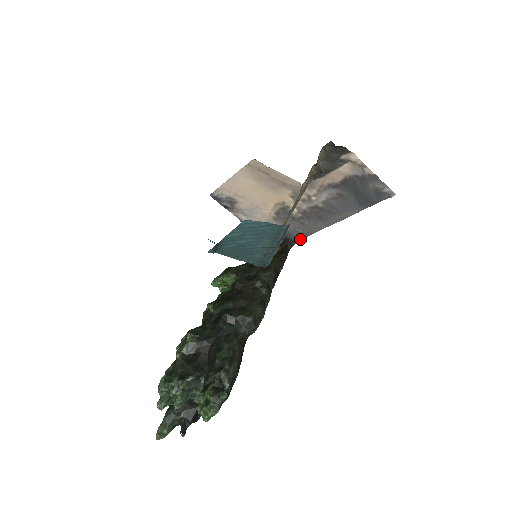
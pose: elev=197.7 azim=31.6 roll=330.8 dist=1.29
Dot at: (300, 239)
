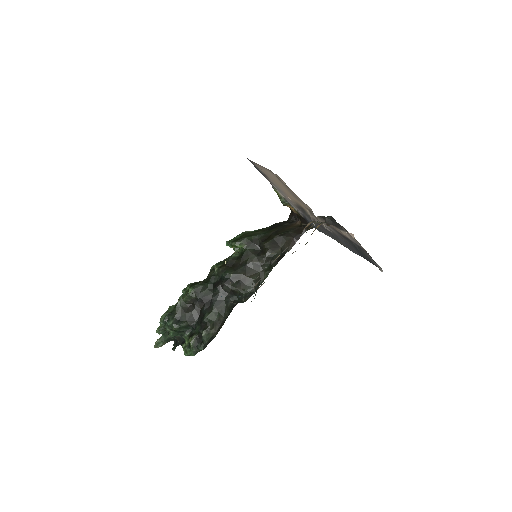
Dot at: occluded
